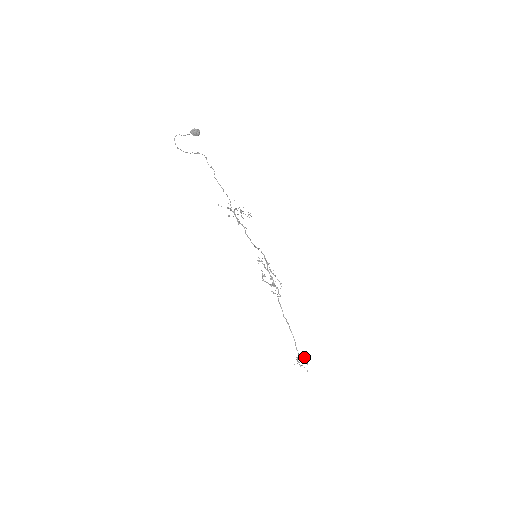
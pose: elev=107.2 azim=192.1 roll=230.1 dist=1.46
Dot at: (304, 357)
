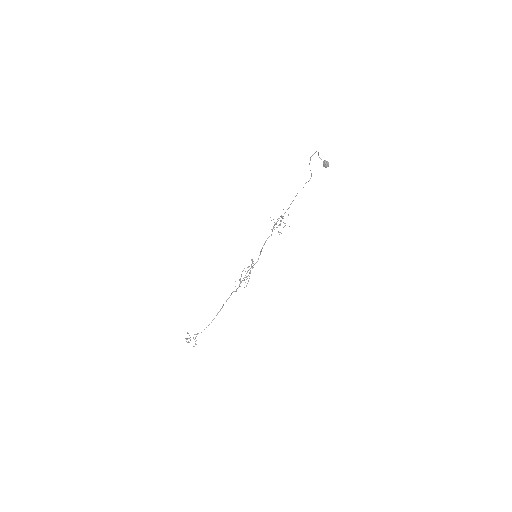
Dot at: occluded
